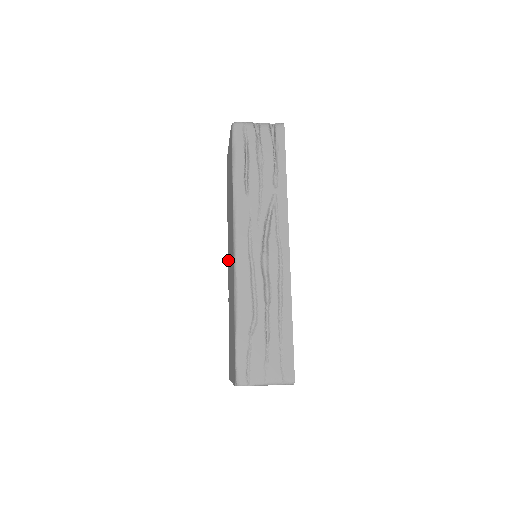
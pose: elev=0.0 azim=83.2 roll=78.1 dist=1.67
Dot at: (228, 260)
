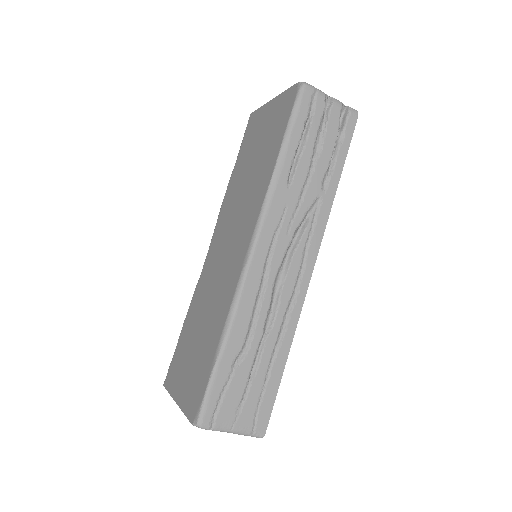
Dot at: (213, 242)
